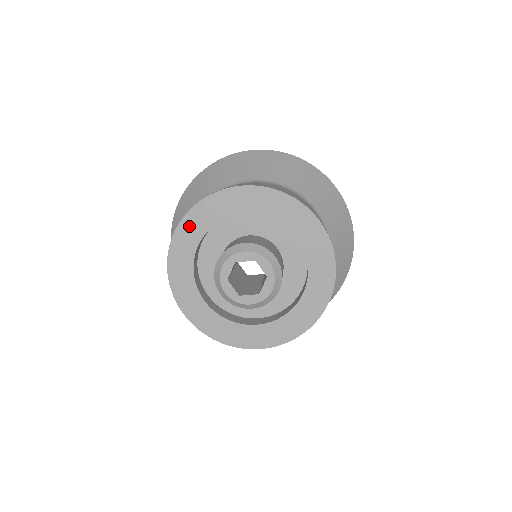
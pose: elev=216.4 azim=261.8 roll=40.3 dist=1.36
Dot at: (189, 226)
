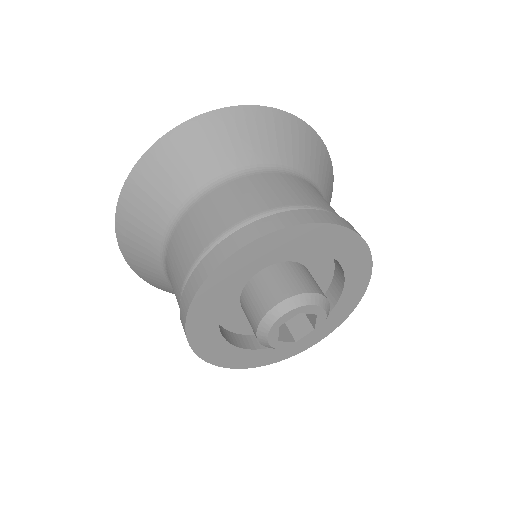
Dot at: (261, 248)
